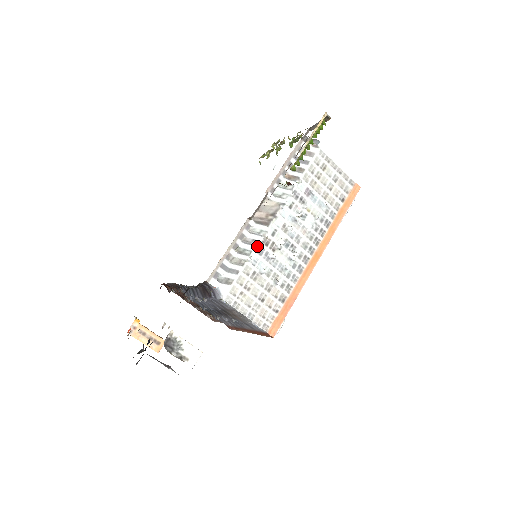
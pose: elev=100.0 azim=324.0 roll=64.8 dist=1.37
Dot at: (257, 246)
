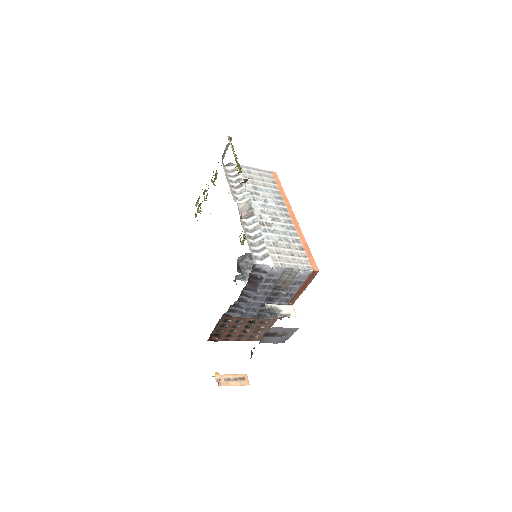
Dot at: (260, 229)
